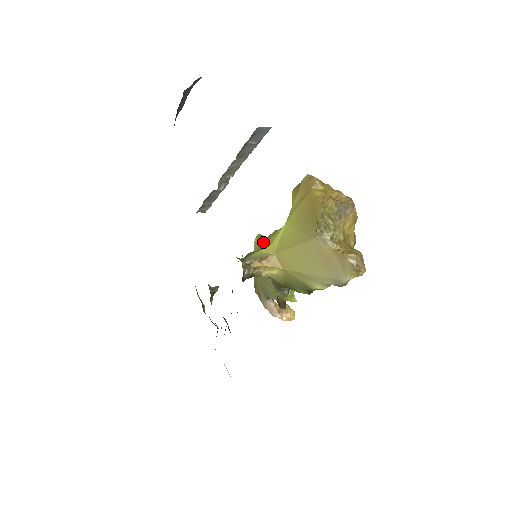
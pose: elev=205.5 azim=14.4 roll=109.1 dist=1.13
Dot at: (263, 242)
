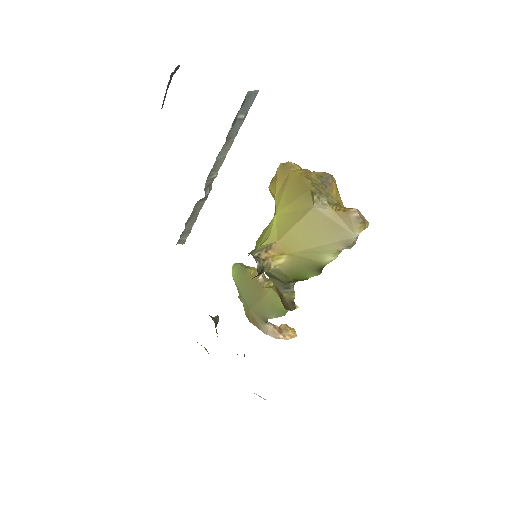
Dot at: (257, 242)
